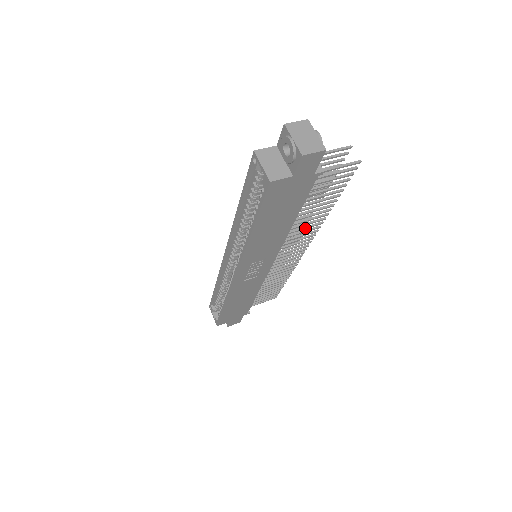
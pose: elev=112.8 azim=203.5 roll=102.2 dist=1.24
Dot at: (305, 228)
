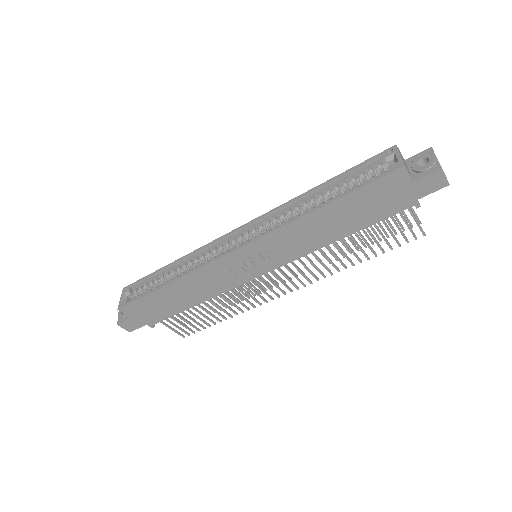
Dot at: (323, 263)
